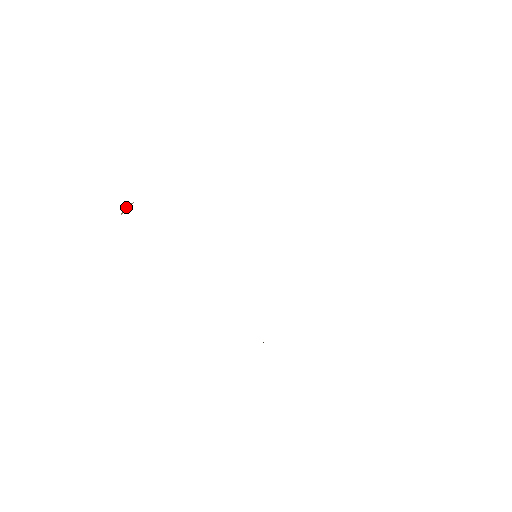
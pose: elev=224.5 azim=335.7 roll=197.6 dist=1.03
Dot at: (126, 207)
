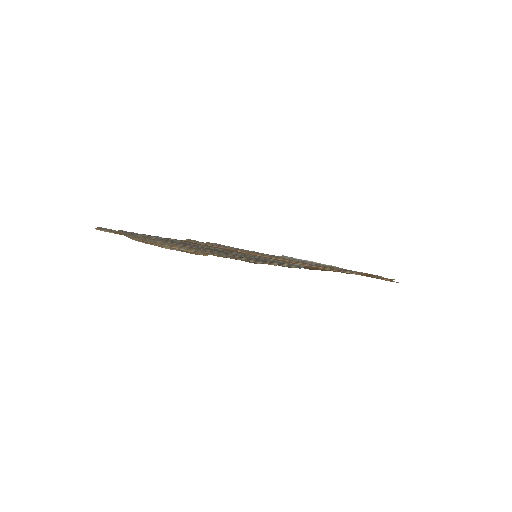
Dot at: occluded
